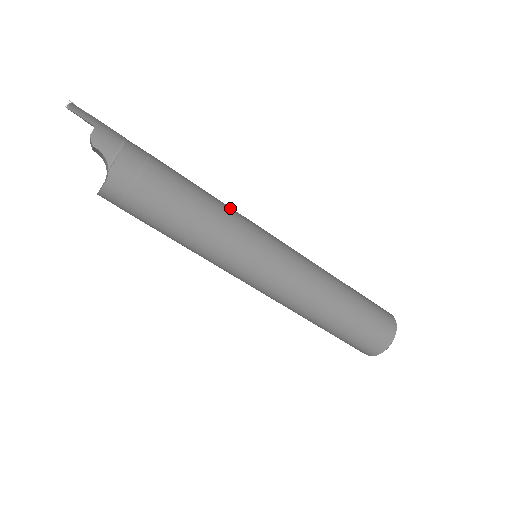
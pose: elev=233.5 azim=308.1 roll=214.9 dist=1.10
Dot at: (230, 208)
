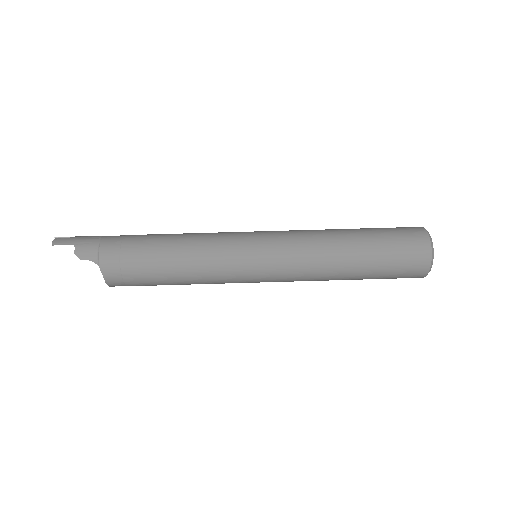
Dot at: (207, 235)
